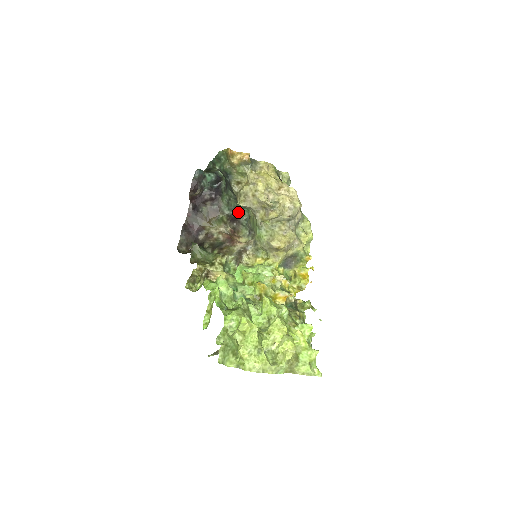
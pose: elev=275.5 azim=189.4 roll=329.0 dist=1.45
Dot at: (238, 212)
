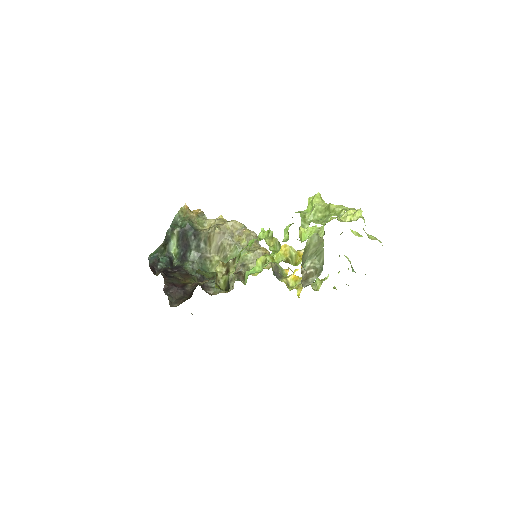
Dot at: (203, 276)
